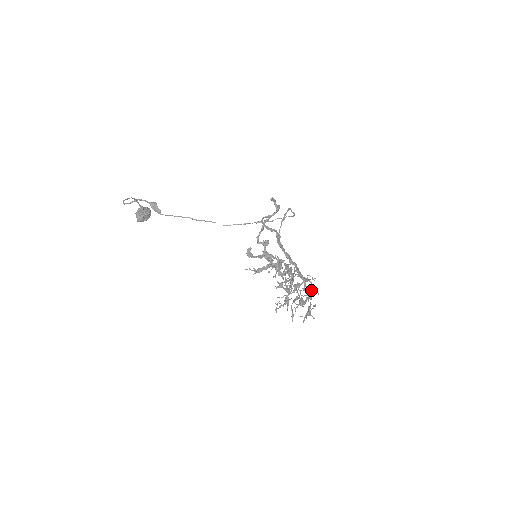
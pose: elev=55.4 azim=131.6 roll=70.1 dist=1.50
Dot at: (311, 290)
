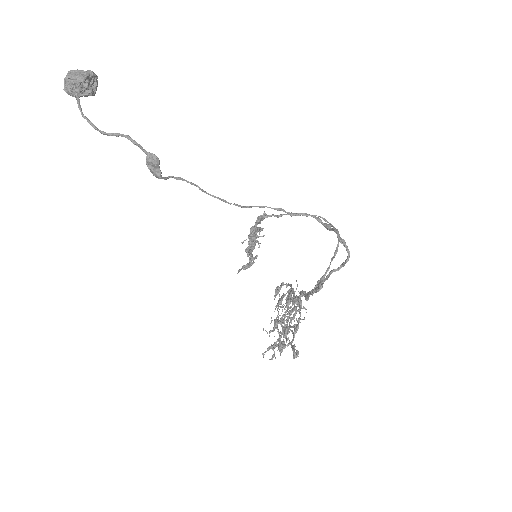
Dot at: (282, 285)
